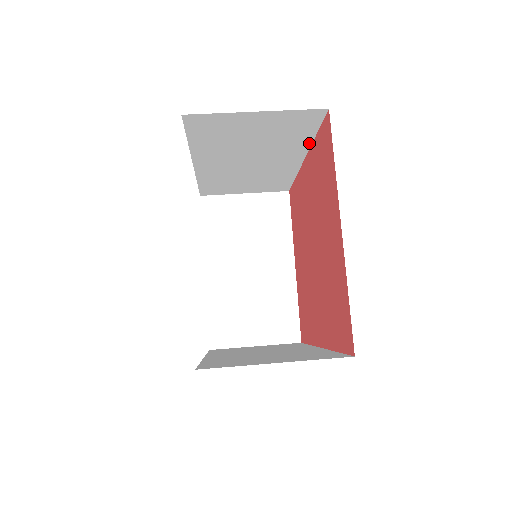
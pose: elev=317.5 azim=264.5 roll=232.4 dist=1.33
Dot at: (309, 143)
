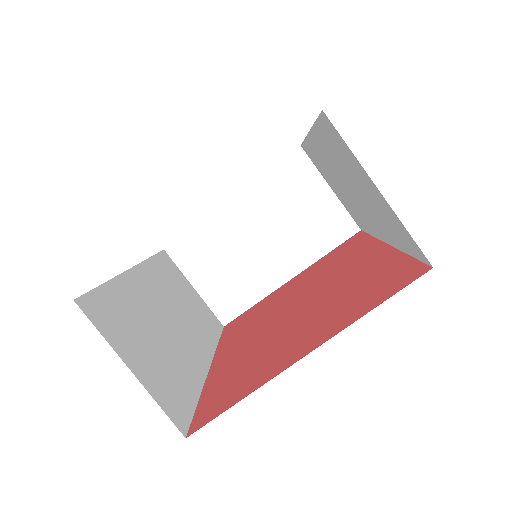
Dot at: (399, 247)
